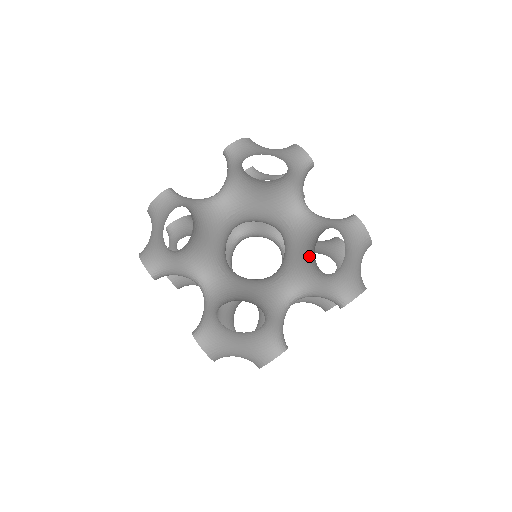
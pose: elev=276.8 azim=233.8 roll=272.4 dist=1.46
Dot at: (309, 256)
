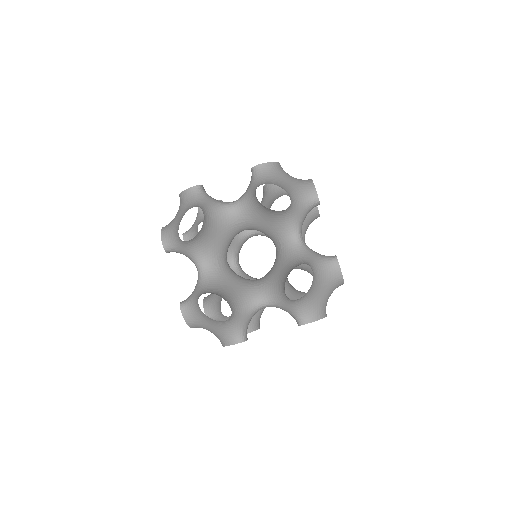
Dot at: (284, 279)
